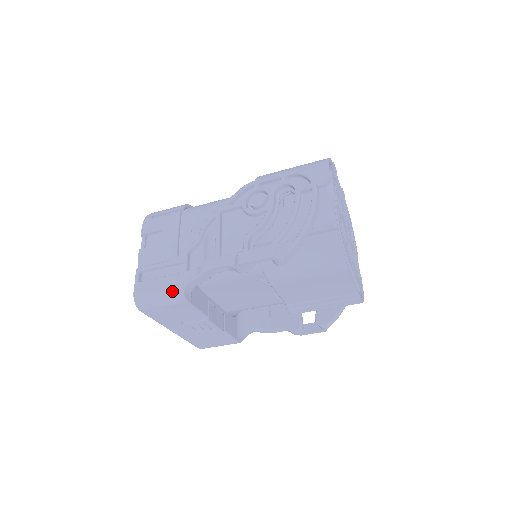
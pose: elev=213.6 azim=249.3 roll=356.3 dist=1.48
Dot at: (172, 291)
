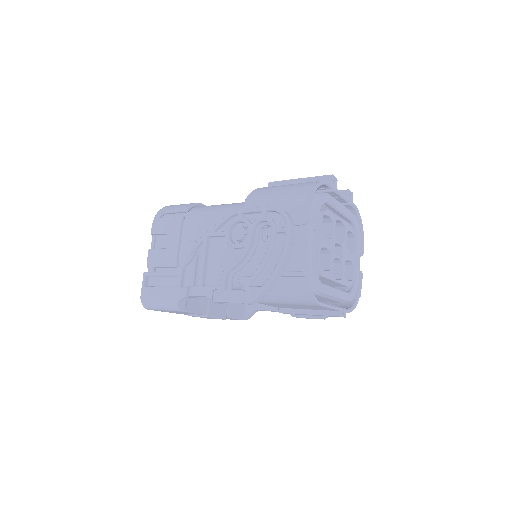
Dot at: (168, 303)
